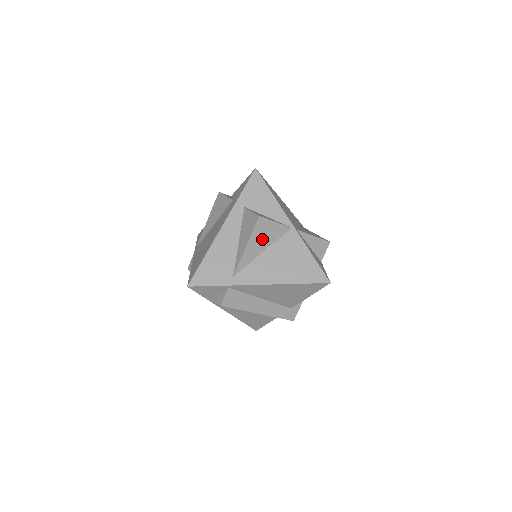
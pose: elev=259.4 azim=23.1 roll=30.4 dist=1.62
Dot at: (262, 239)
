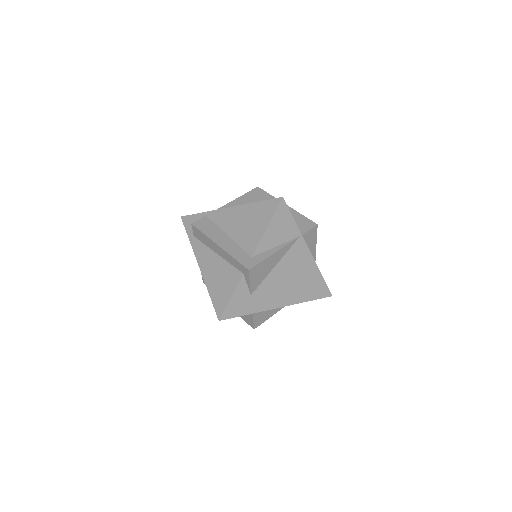
Dot at: (252, 199)
